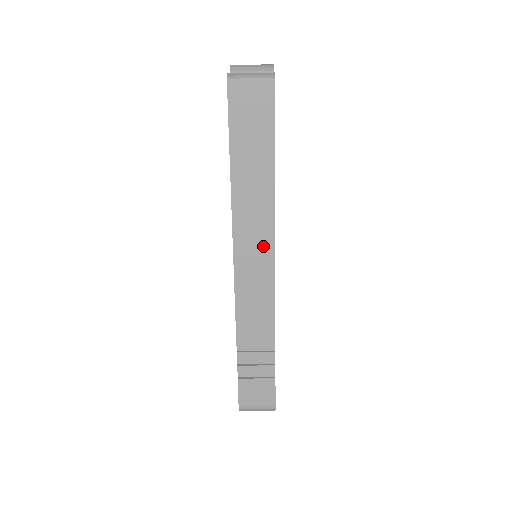
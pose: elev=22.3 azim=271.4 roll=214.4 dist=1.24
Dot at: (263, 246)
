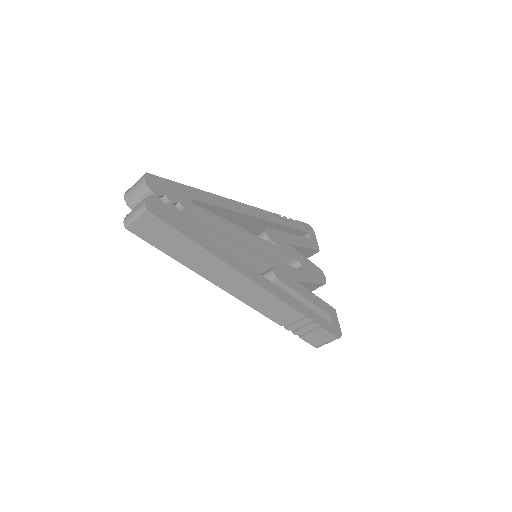
Dot at: (239, 280)
